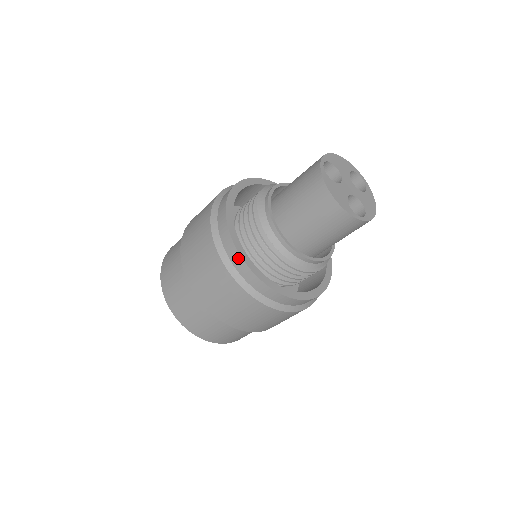
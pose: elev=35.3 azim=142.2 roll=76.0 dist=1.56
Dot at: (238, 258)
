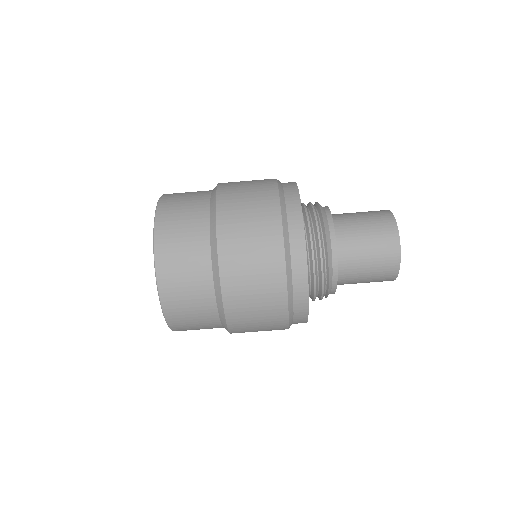
Dot at: (302, 251)
